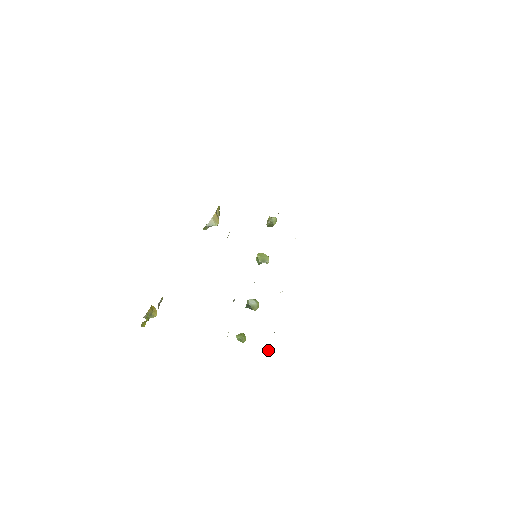
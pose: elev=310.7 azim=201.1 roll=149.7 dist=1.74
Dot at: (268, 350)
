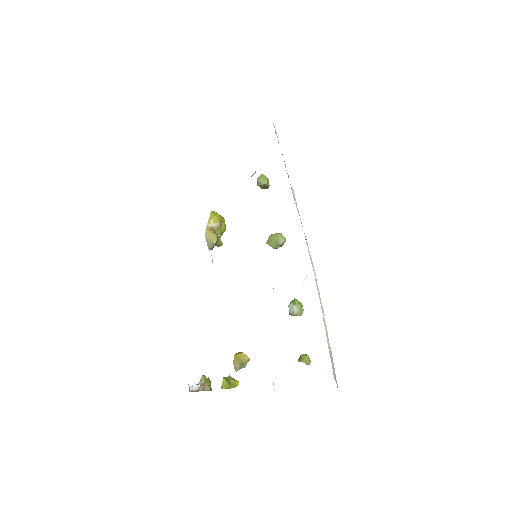
Dot at: occluded
